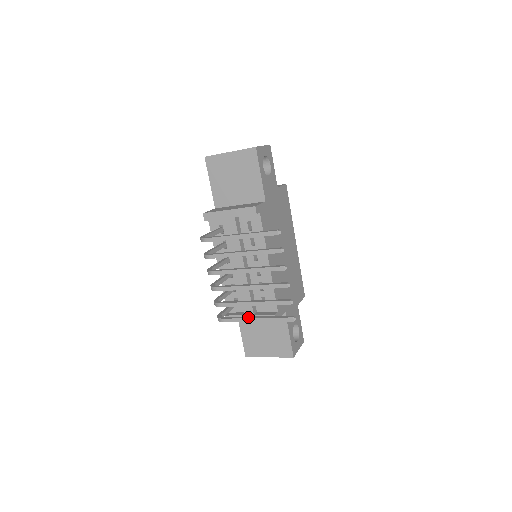
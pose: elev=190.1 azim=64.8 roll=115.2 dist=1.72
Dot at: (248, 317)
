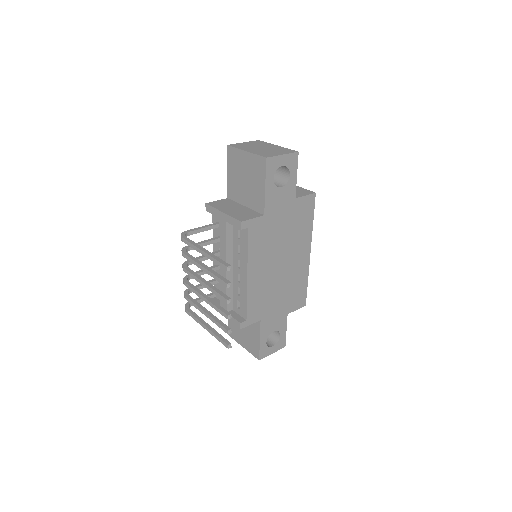
Dot at: (202, 321)
